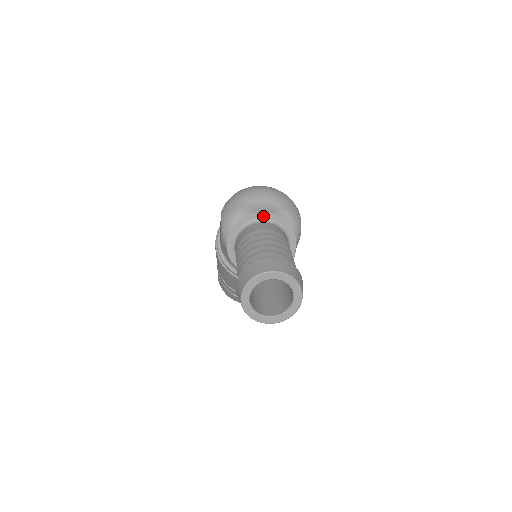
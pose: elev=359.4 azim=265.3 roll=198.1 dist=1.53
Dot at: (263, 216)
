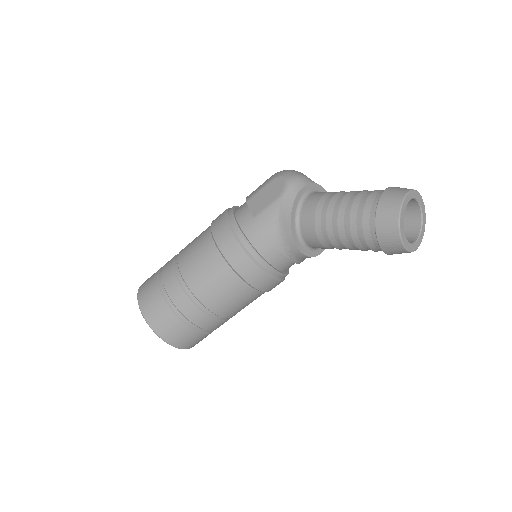
Dot at: occluded
